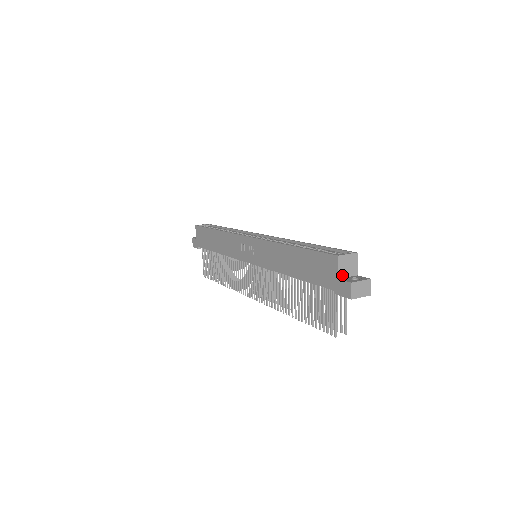
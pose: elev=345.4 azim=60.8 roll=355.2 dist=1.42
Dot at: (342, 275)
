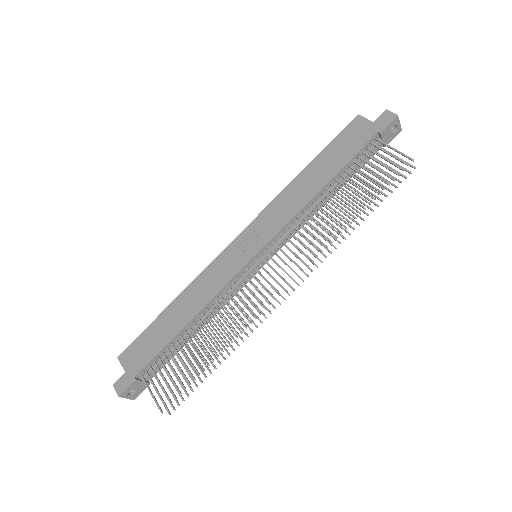
Dot at: (372, 124)
